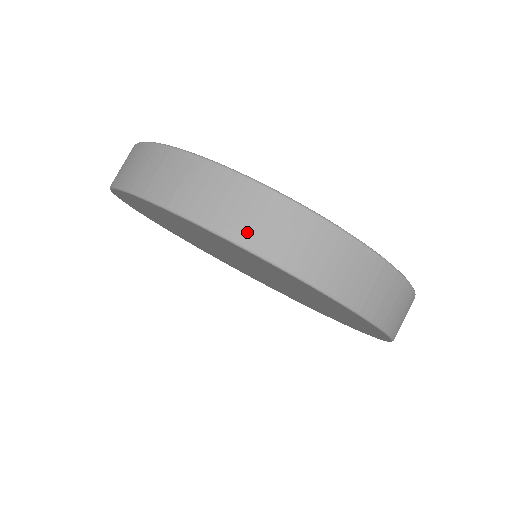
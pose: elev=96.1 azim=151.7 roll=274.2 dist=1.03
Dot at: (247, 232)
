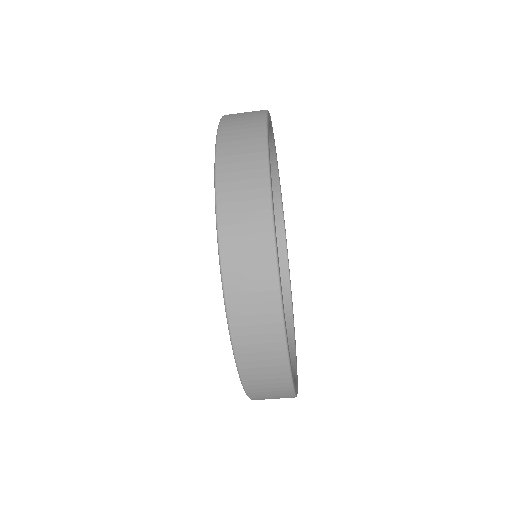
Dot at: (241, 323)
